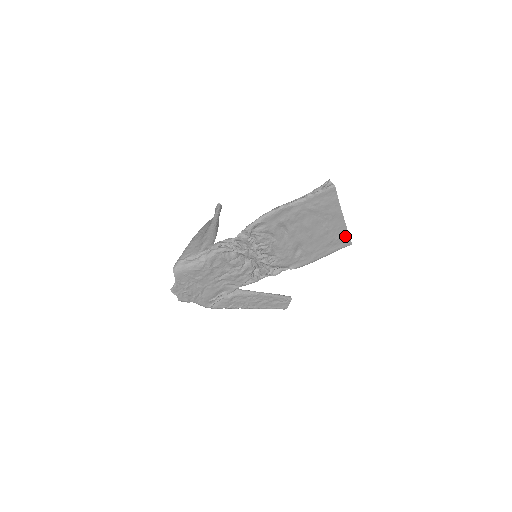
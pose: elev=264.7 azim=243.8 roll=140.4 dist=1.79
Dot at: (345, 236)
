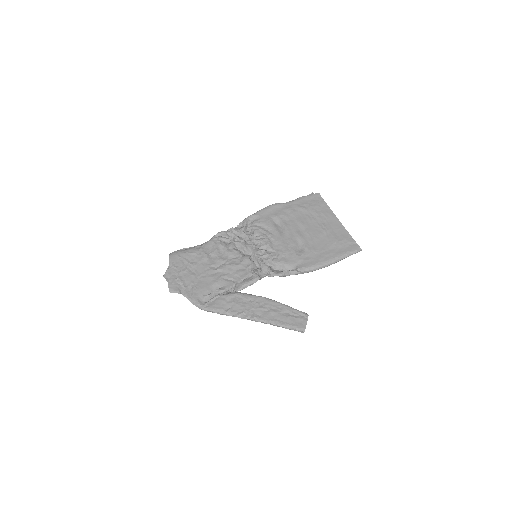
Dot at: (349, 239)
